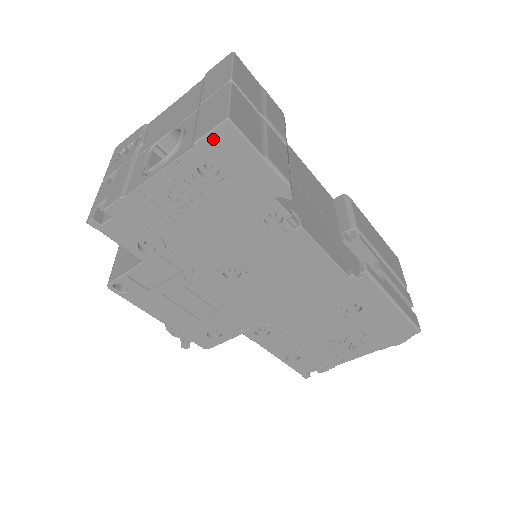
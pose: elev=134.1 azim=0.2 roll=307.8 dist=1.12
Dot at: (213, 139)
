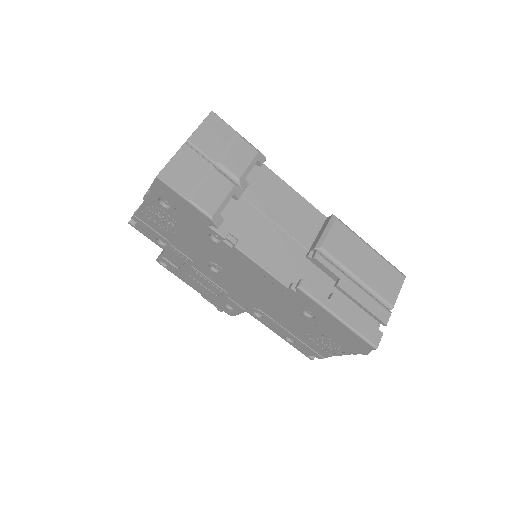
Dot at: (156, 187)
